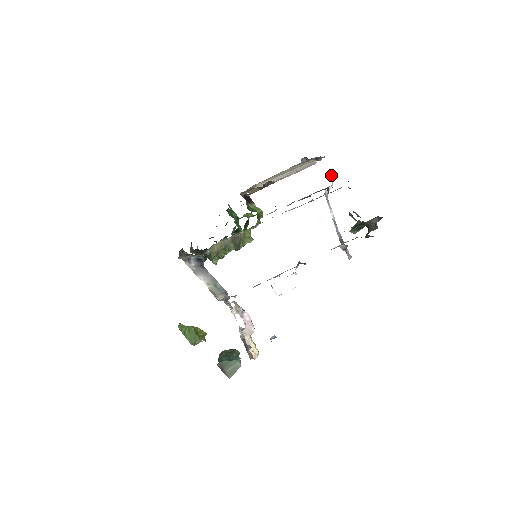
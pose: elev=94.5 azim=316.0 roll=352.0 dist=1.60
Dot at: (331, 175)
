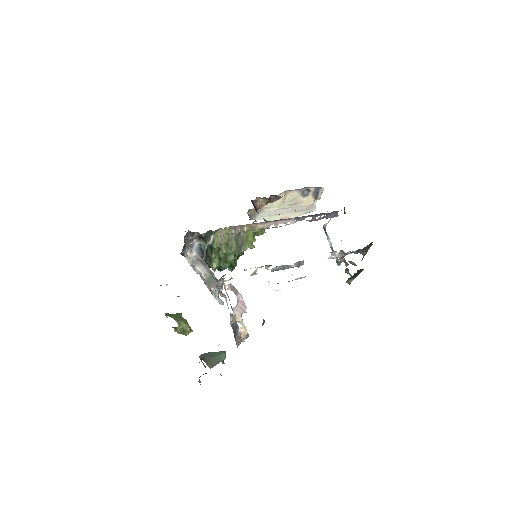
Dot at: occluded
